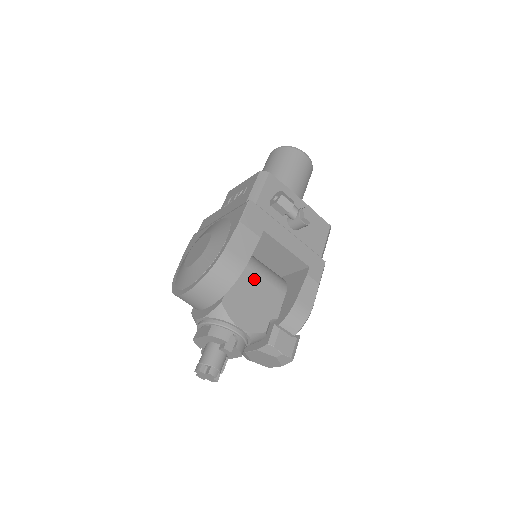
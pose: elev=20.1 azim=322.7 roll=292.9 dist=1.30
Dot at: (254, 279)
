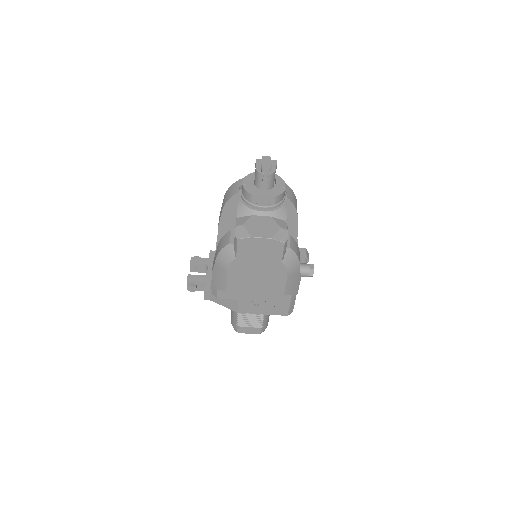
Dot at: occluded
